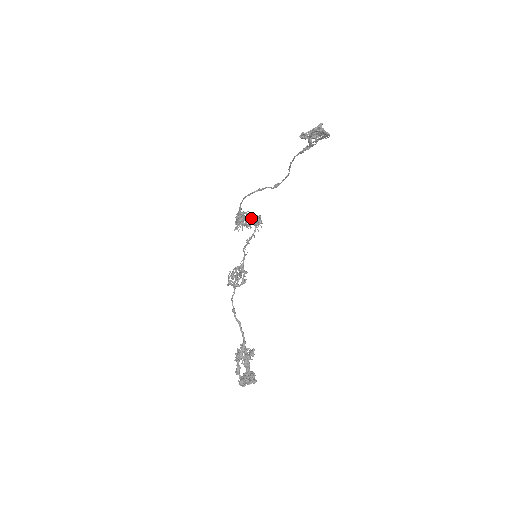
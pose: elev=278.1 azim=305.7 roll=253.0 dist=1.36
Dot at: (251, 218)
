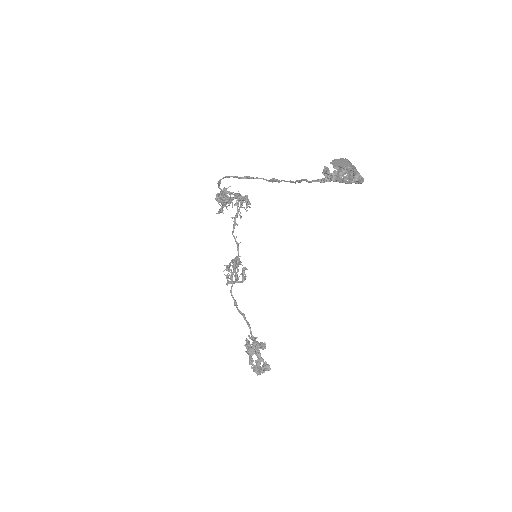
Dot at: (236, 198)
